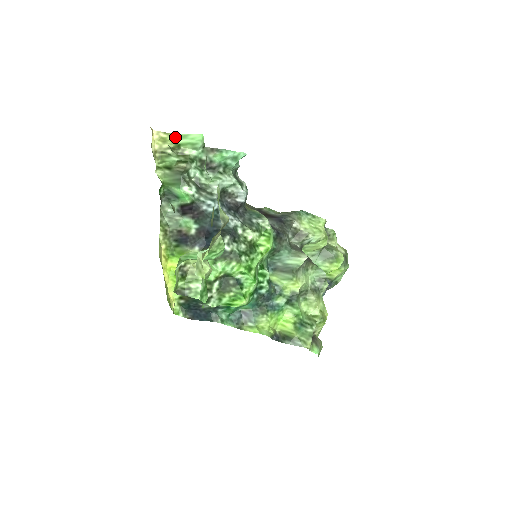
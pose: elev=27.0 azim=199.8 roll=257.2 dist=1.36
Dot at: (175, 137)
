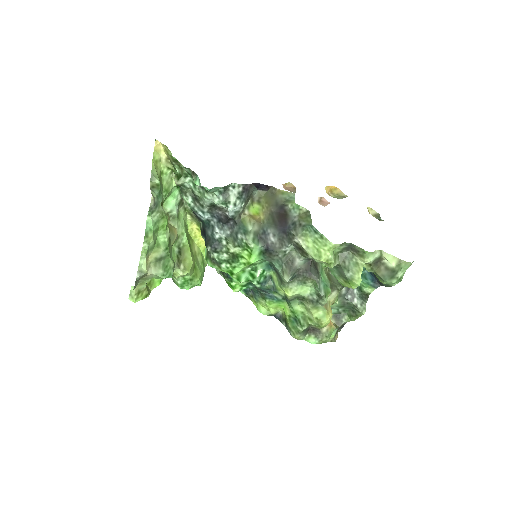
Dot at: (171, 154)
